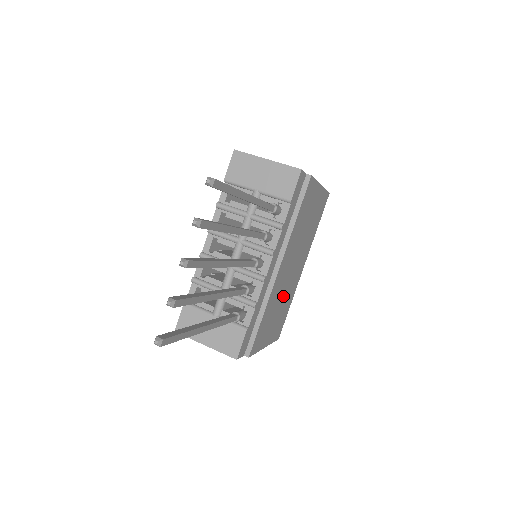
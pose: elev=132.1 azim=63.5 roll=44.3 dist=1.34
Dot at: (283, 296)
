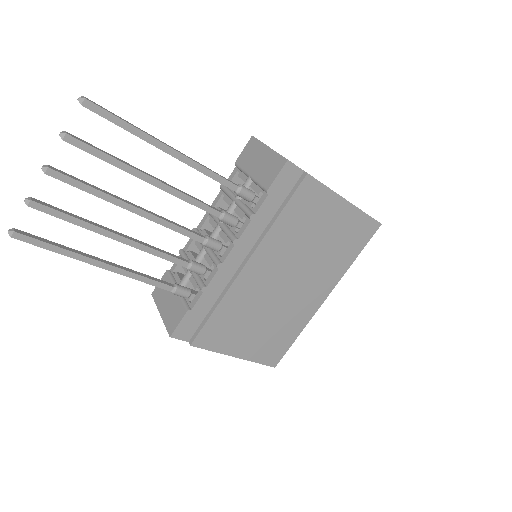
Dot at: (271, 310)
